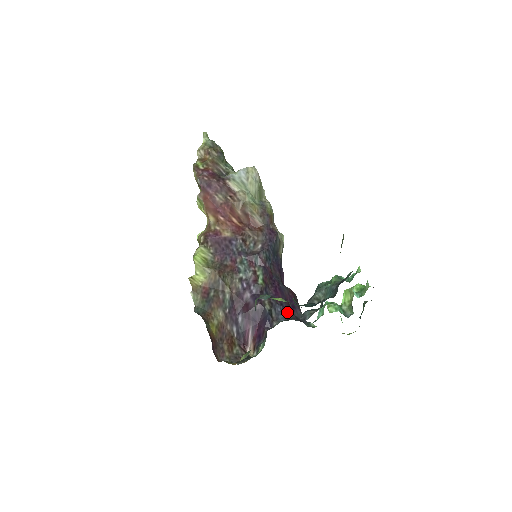
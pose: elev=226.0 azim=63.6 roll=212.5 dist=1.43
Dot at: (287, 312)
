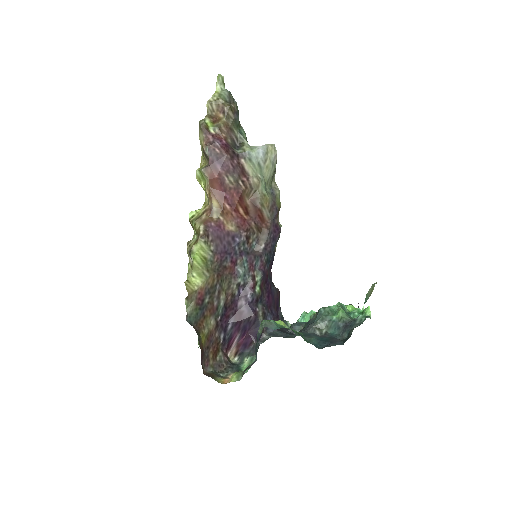
Dot at: (275, 320)
